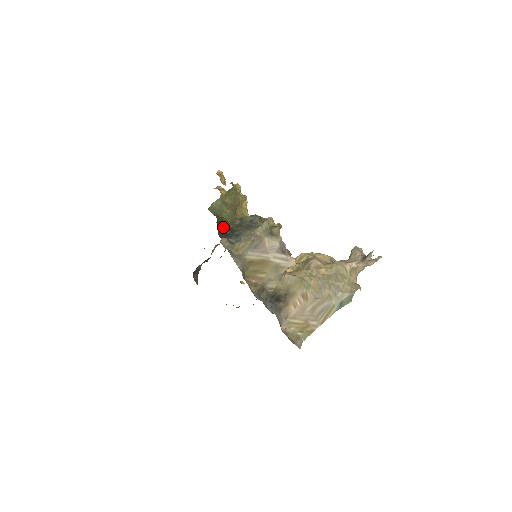
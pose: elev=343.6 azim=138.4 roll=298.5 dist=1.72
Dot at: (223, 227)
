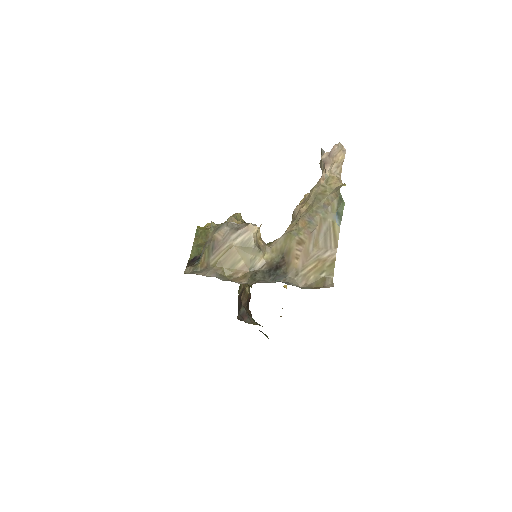
Dot at: (193, 262)
